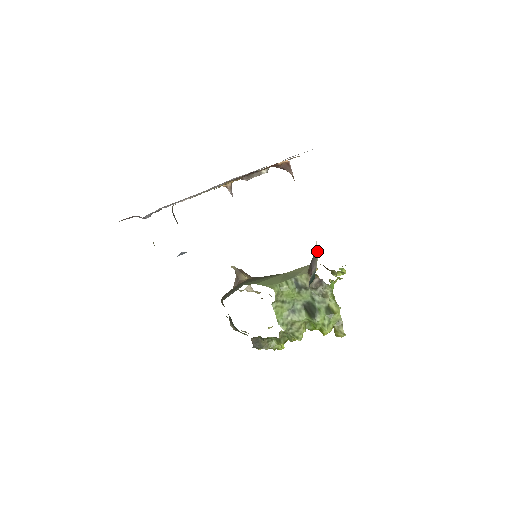
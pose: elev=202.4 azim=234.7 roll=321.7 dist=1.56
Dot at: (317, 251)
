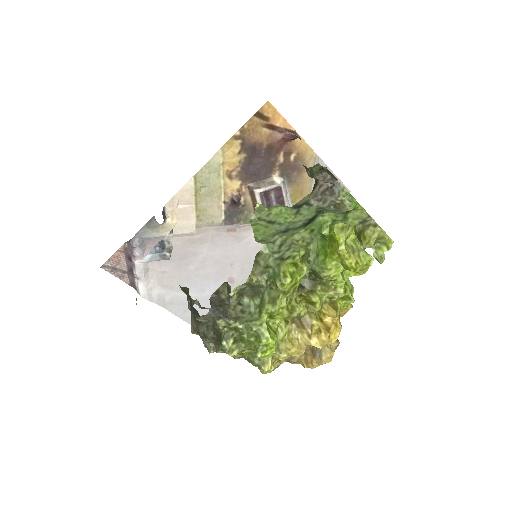
Dot at: occluded
